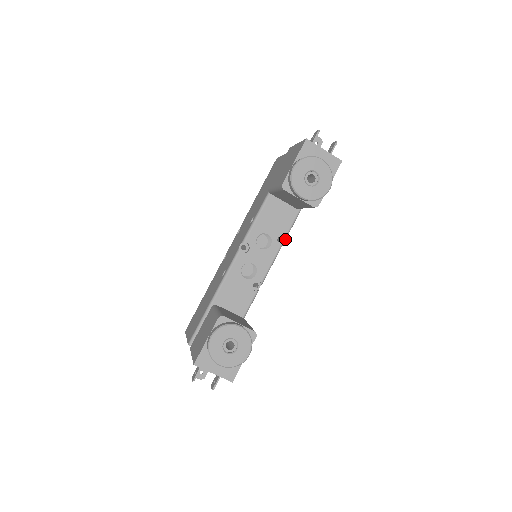
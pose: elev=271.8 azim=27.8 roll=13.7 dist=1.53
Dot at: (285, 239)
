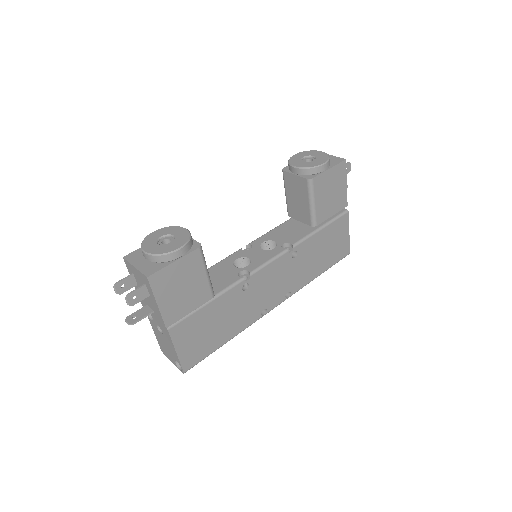
Dot at: (292, 249)
